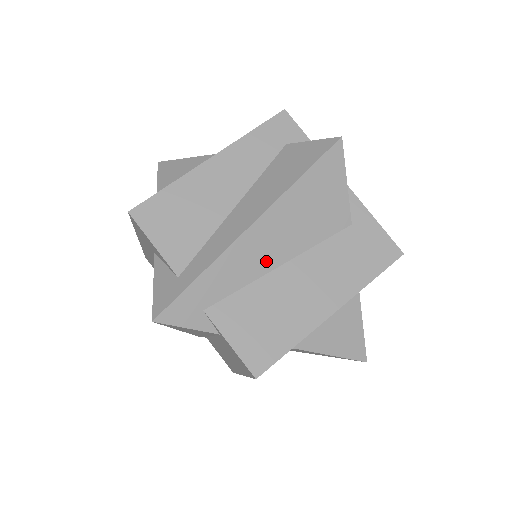
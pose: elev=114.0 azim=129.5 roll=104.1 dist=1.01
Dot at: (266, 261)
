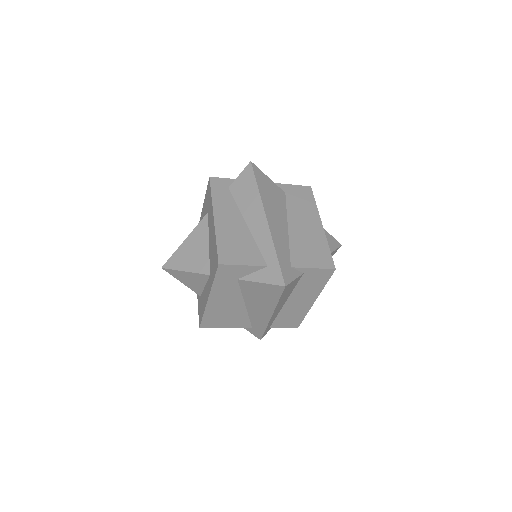
Dot at: (283, 230)
